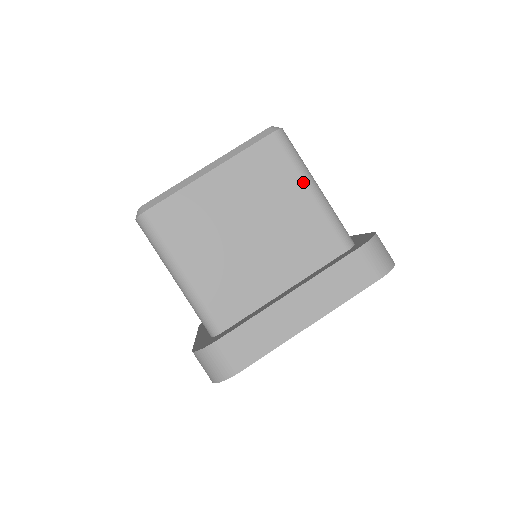
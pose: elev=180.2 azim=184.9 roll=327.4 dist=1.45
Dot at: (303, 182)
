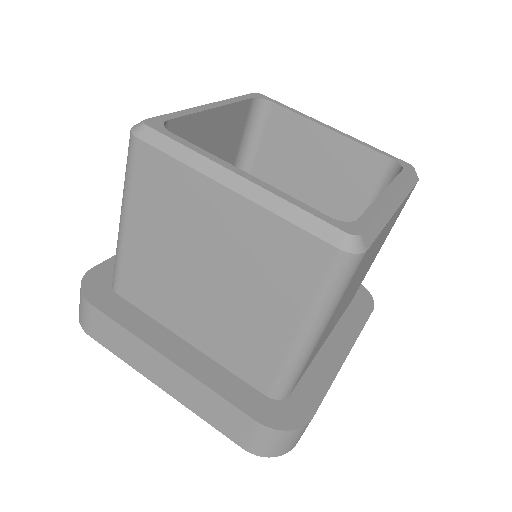
Dot at: (302, 319)
